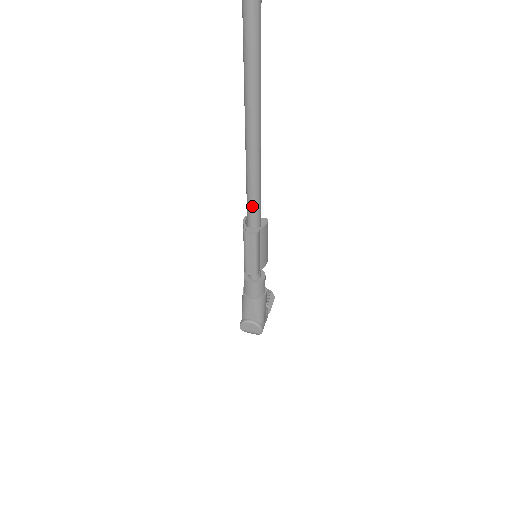
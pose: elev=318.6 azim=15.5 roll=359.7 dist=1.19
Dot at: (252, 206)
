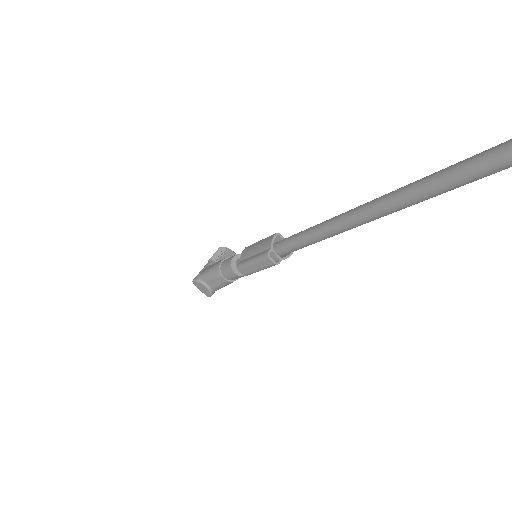
Dot at: (294, 247)
